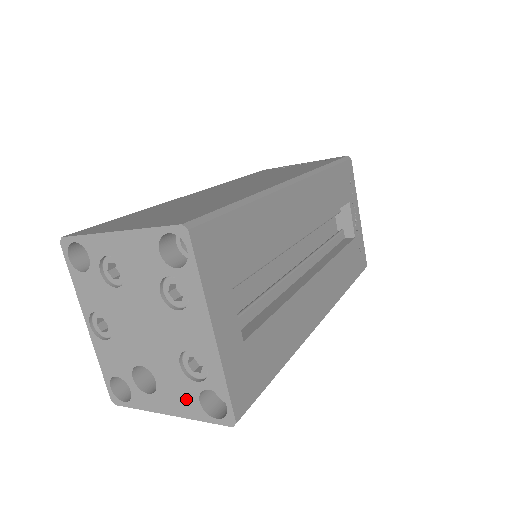
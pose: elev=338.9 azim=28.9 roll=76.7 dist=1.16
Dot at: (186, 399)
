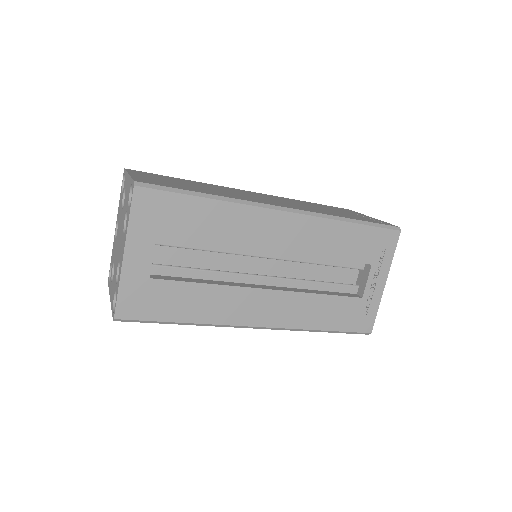
Dot at: (113, 293)
